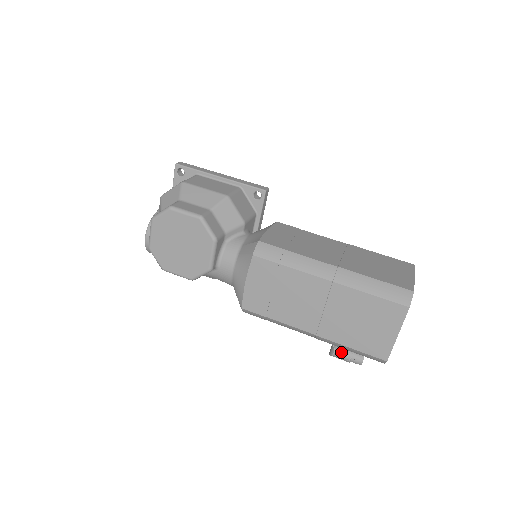
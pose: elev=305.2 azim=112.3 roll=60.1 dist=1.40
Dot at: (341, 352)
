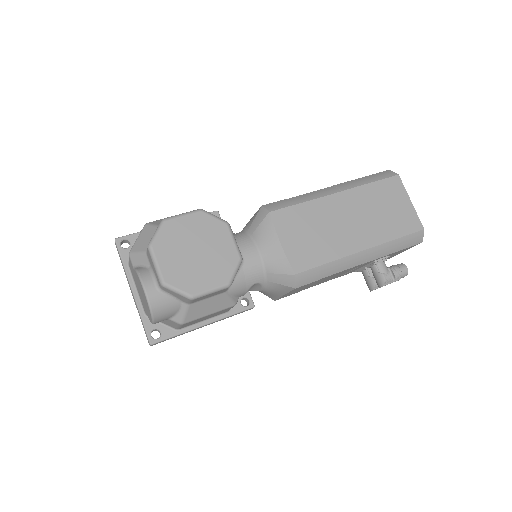
Dot at: (388, 272)
